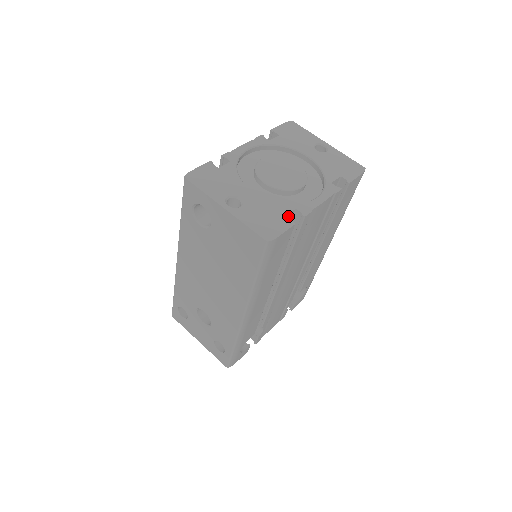
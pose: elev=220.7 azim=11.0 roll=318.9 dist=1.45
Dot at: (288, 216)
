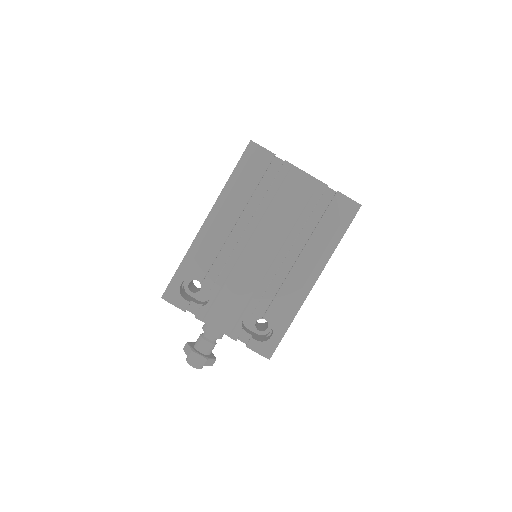
Dot at: (278, 161)
